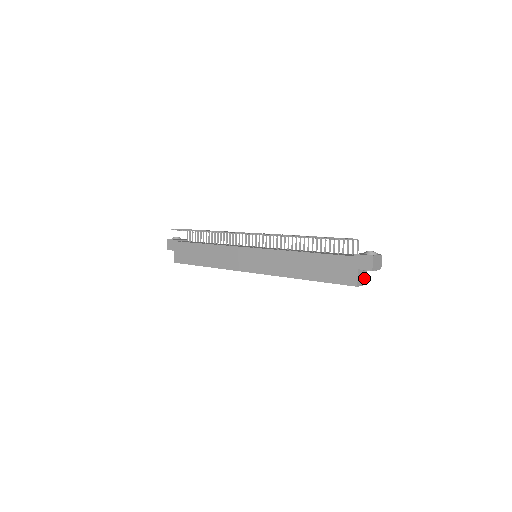
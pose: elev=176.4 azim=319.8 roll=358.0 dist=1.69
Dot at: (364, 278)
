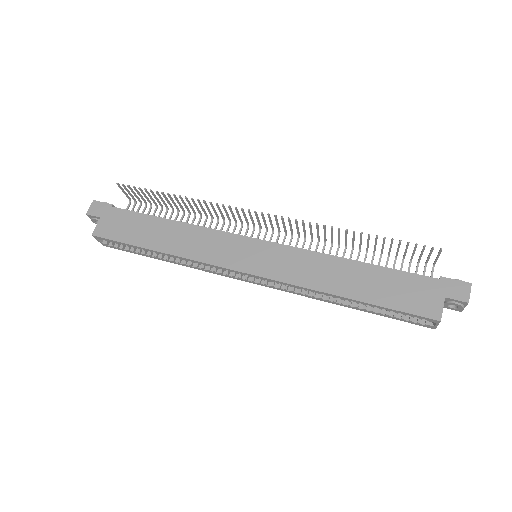
Dot at: occluded
